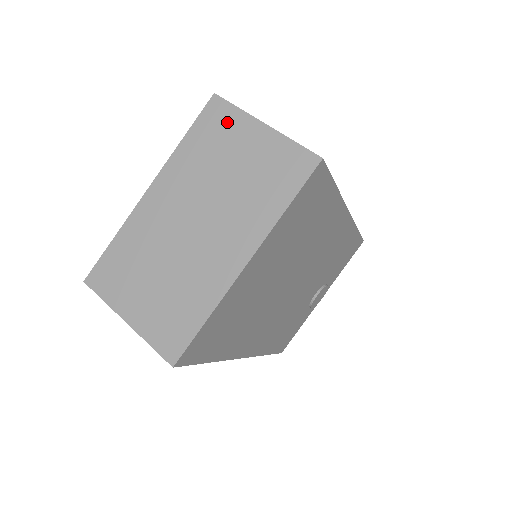
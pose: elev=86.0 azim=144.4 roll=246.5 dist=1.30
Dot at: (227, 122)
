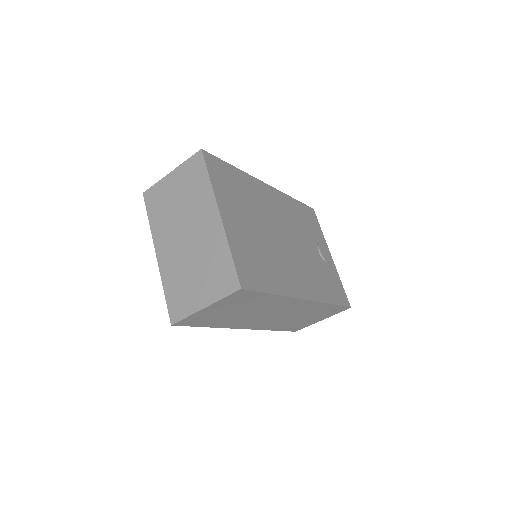
Dot at: (158, 192)
